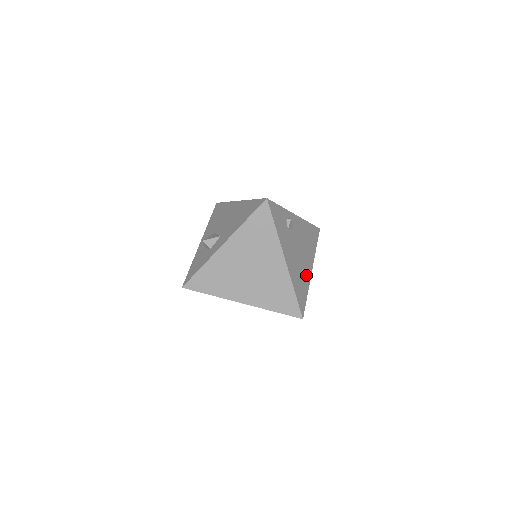
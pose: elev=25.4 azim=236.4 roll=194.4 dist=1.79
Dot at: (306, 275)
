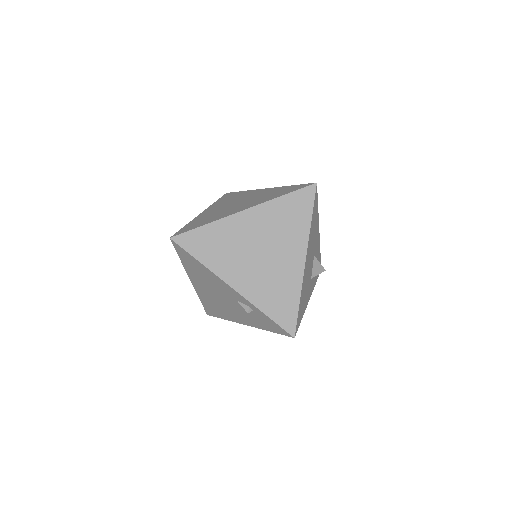
Dot at: occluded
